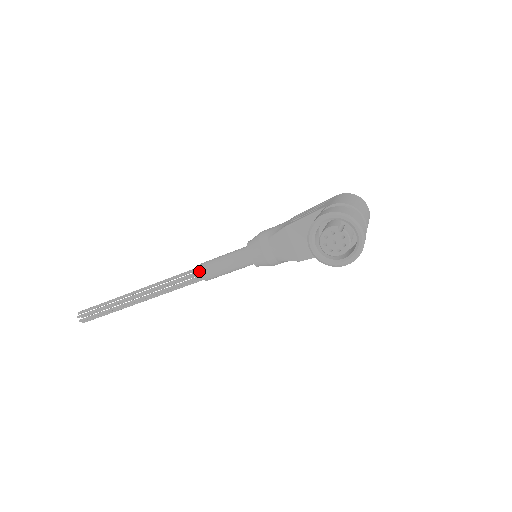
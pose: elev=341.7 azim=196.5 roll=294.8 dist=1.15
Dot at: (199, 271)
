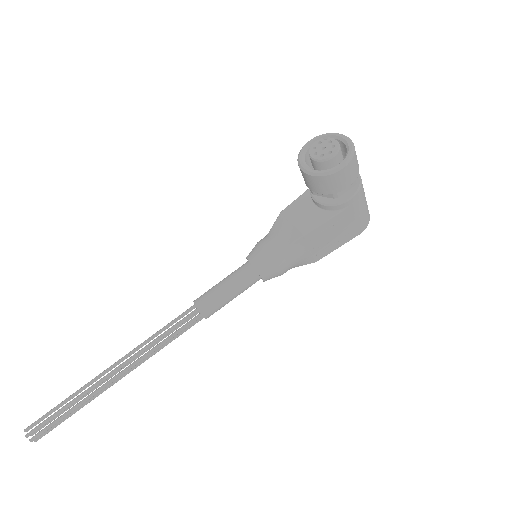
Dot at: occluded
